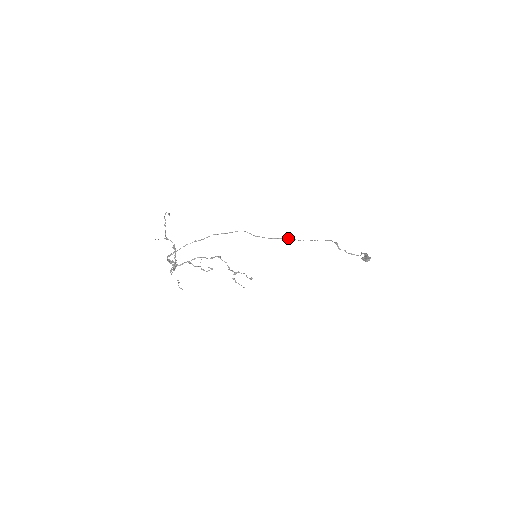
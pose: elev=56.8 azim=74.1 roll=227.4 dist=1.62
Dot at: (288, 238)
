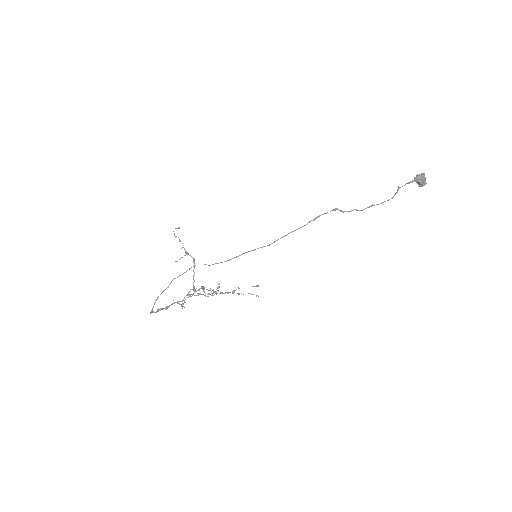
Dot at: (248, 251)
